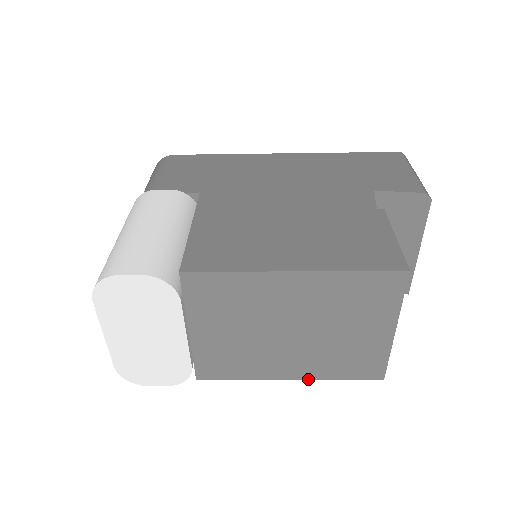
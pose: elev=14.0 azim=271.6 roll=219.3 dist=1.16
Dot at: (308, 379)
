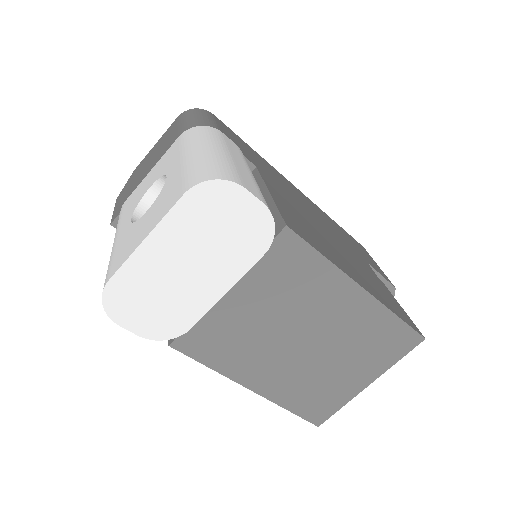
Dot at: (267, 397)
